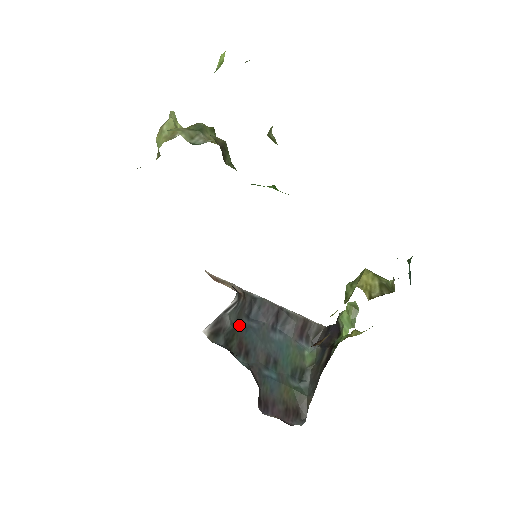
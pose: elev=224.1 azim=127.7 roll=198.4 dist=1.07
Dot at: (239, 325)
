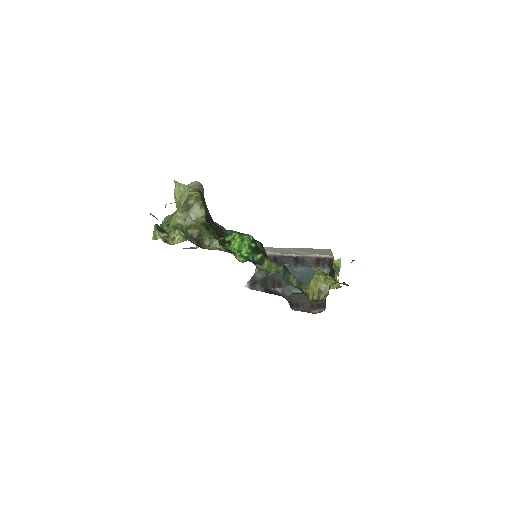
Dot at: (270, 272)
